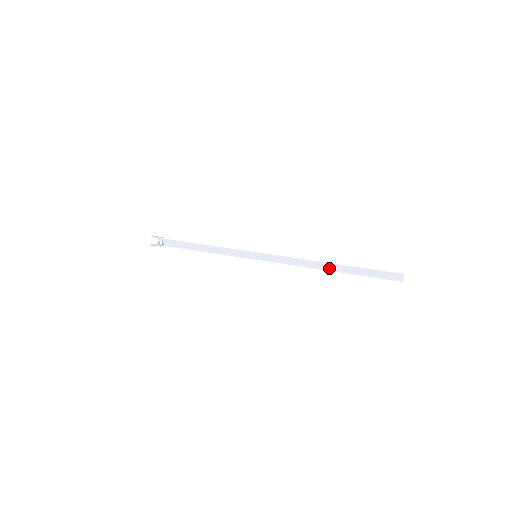
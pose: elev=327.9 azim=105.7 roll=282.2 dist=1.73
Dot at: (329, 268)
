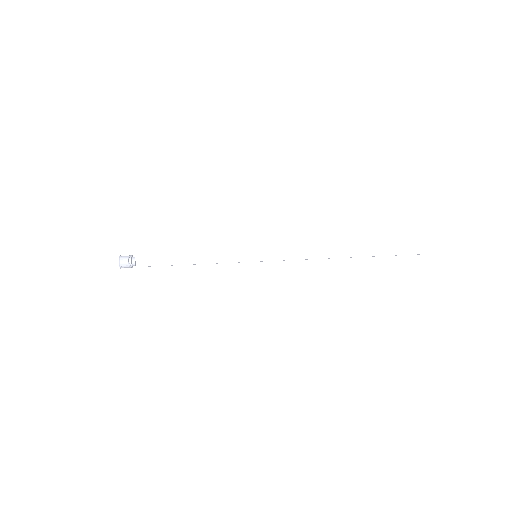
Dot at: (341, 254)
